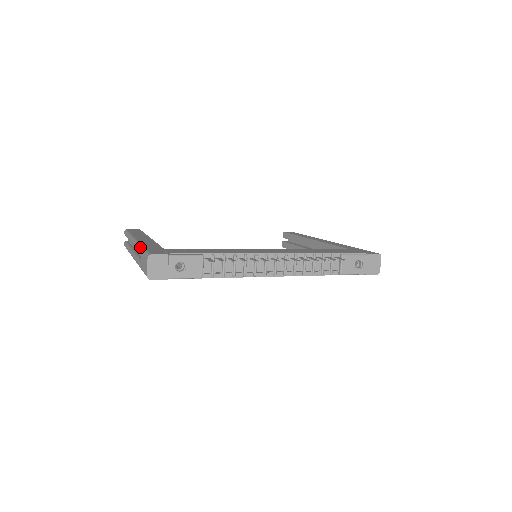
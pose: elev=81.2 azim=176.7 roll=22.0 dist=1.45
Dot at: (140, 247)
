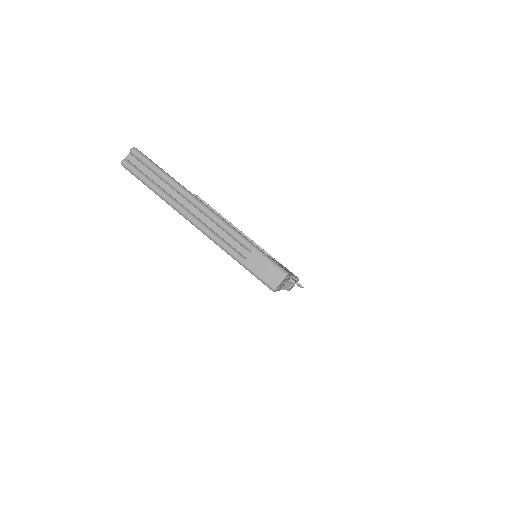
Dot at: (247, 240)
